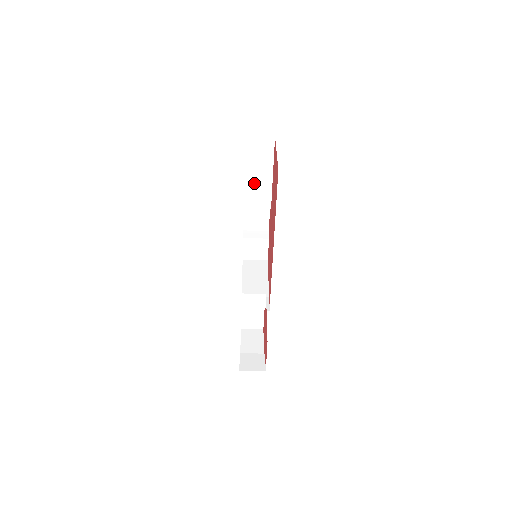
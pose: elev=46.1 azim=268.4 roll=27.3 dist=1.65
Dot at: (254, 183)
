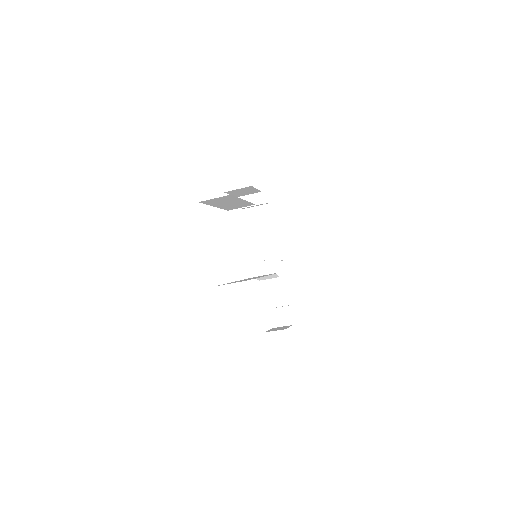
Dot at: (229, 205)
